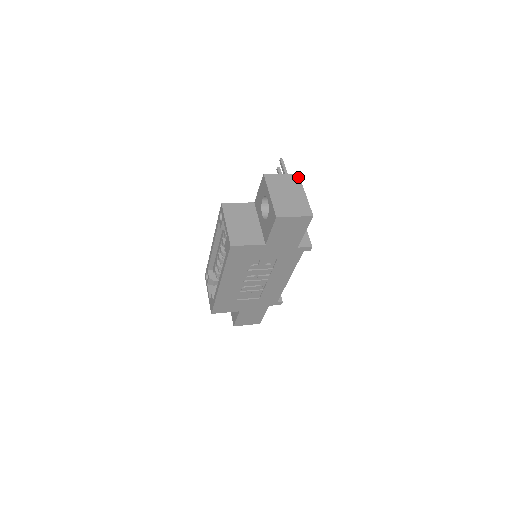
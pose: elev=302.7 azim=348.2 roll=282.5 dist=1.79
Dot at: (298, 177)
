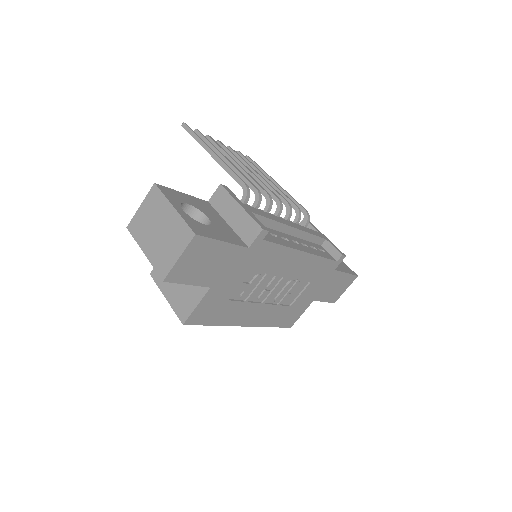
Dot at: (156, 189)
